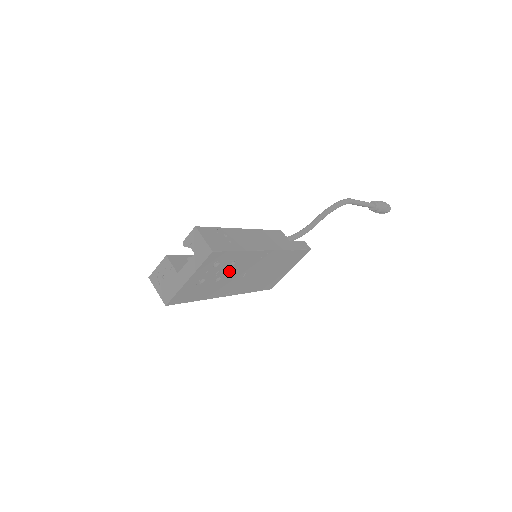
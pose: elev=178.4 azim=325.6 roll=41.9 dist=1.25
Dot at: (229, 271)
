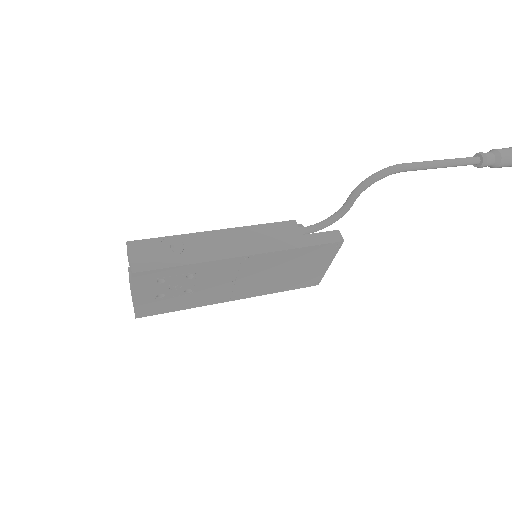
Dot at: (197, 282)
